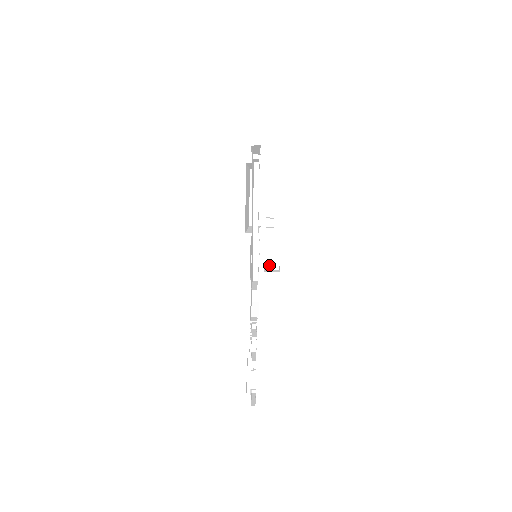
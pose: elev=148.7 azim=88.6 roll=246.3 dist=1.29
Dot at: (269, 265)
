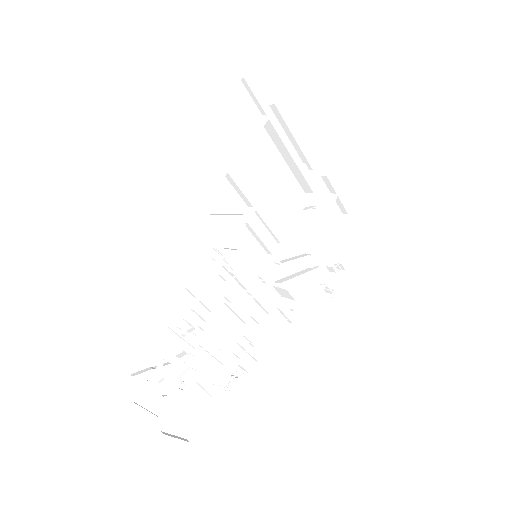
Dot at: (282, 303)
